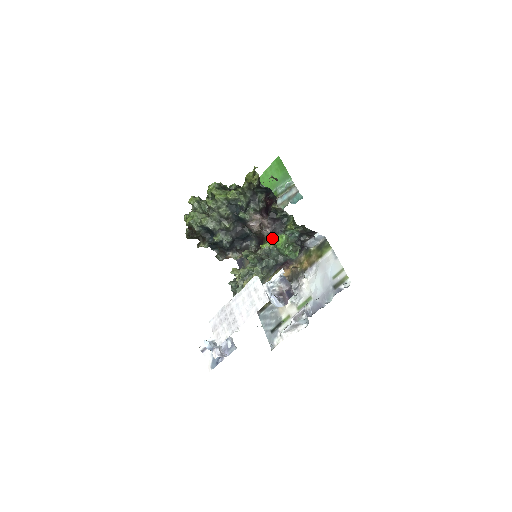
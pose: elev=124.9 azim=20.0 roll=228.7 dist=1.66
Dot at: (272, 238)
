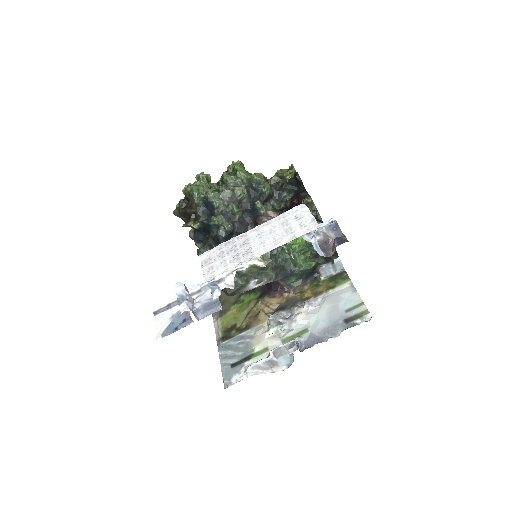
Dot at: occluded
